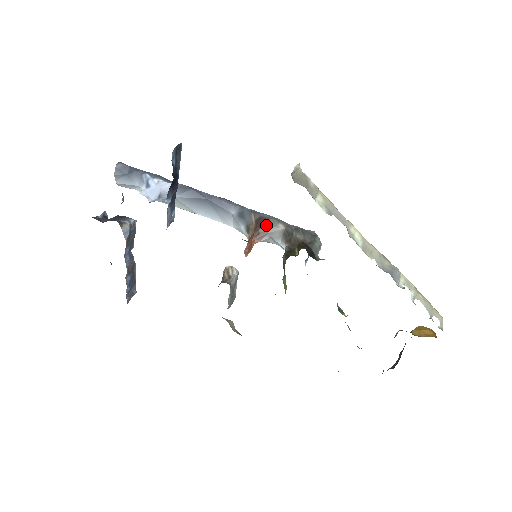
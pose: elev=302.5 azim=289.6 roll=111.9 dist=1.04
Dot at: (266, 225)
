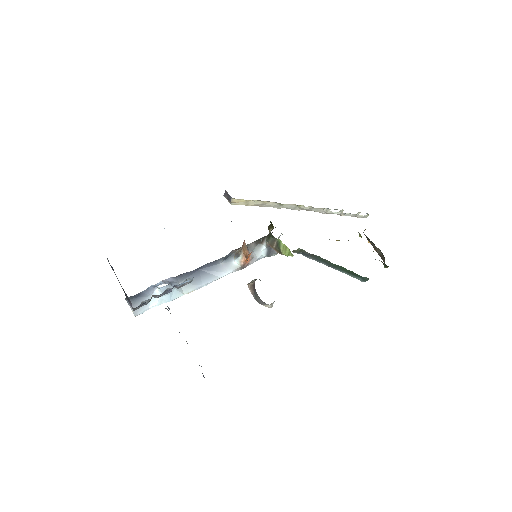
Dot at: occluded
